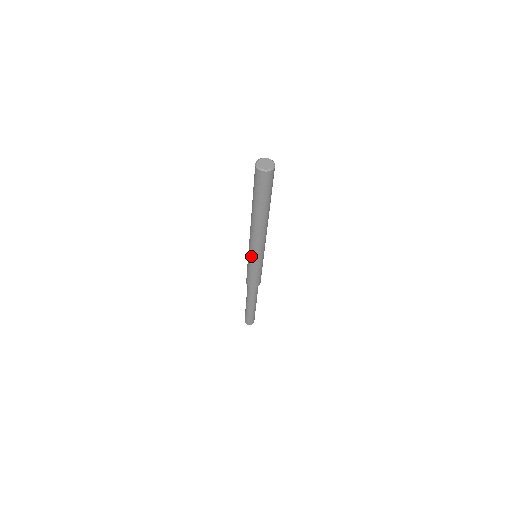
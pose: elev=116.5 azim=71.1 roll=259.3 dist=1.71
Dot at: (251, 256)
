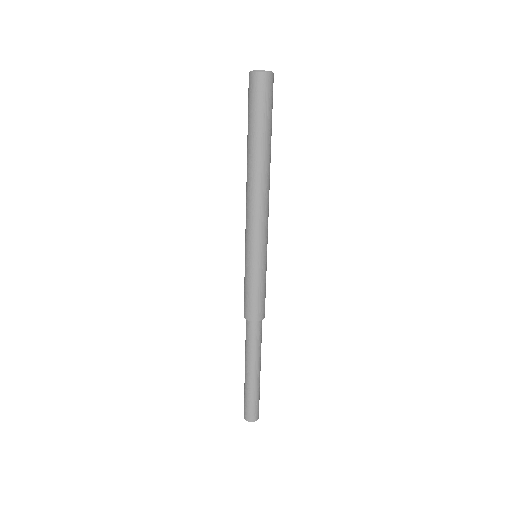
Dot at: (257, 249)
